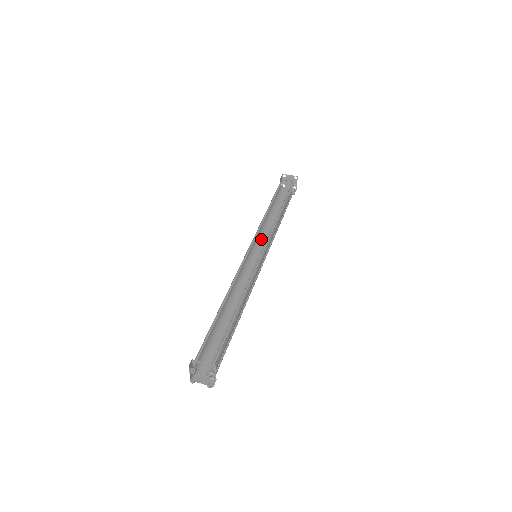
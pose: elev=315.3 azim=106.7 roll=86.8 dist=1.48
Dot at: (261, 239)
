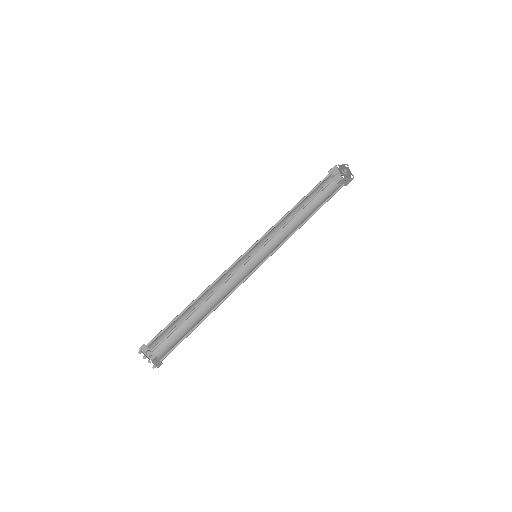
Dot at: (280, 238)
